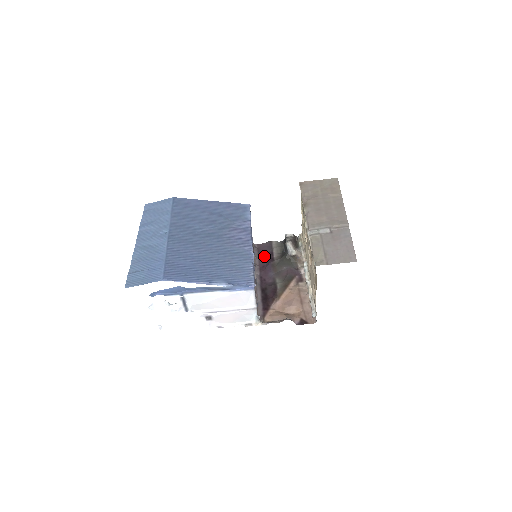
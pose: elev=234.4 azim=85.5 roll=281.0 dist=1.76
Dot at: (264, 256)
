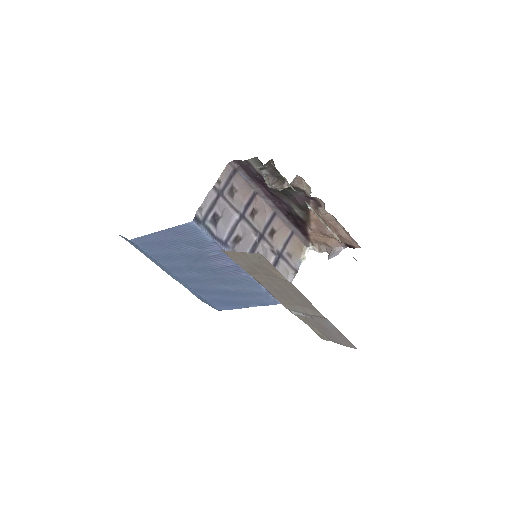
Dot at: (255, 179)
